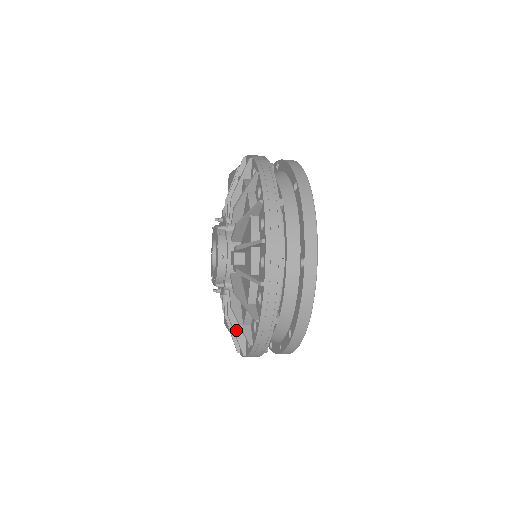
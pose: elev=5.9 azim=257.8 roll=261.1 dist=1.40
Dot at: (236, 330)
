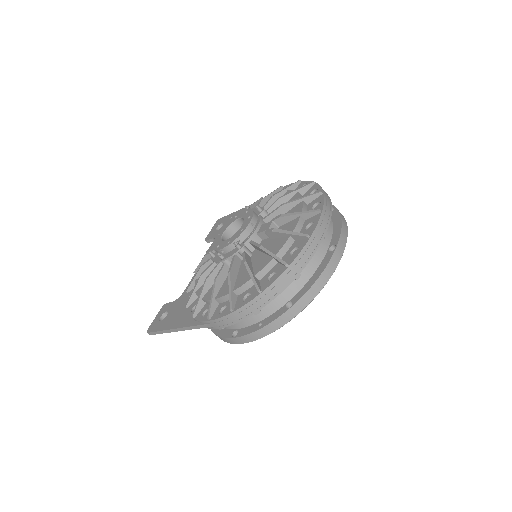
Dot at: (232, 287)
